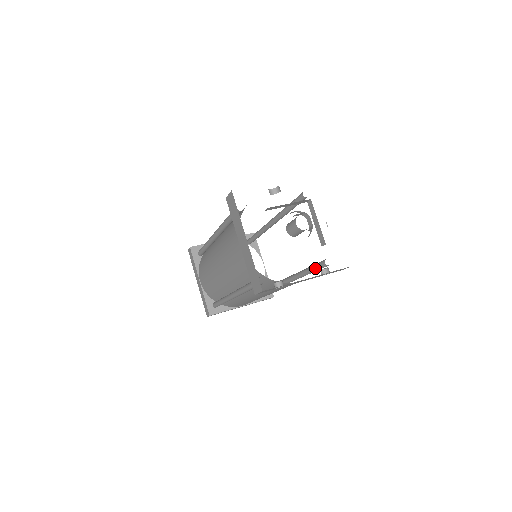
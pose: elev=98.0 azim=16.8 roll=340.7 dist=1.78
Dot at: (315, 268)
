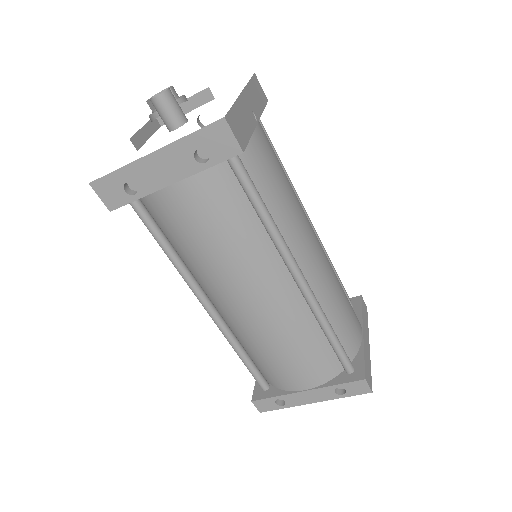
Dot at: (243, 189)
